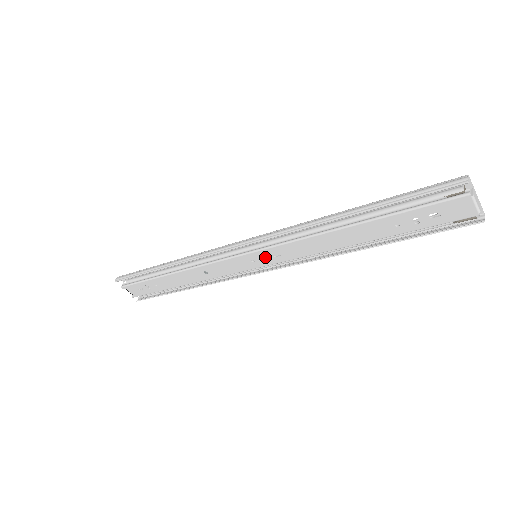
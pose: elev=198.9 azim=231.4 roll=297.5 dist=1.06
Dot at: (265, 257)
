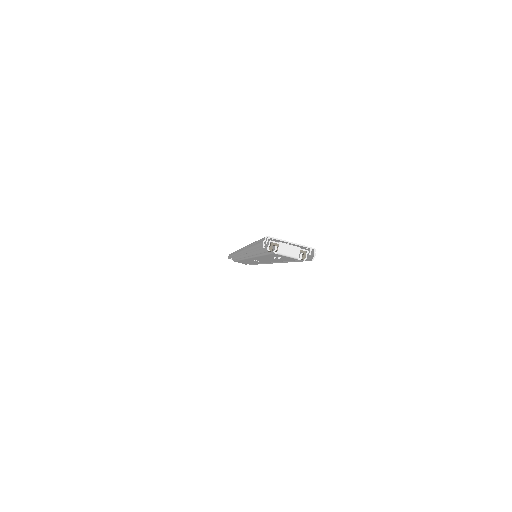
Dot at: occluded
